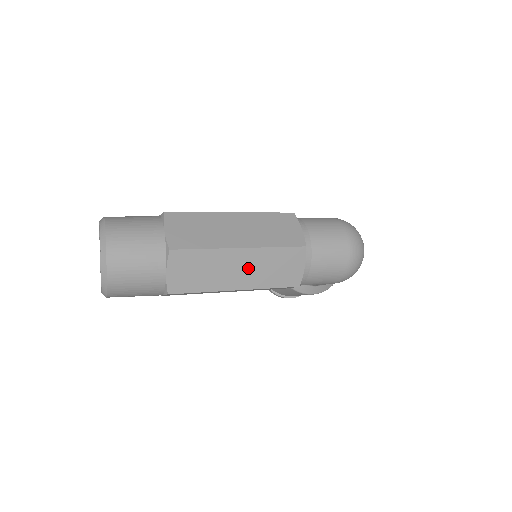
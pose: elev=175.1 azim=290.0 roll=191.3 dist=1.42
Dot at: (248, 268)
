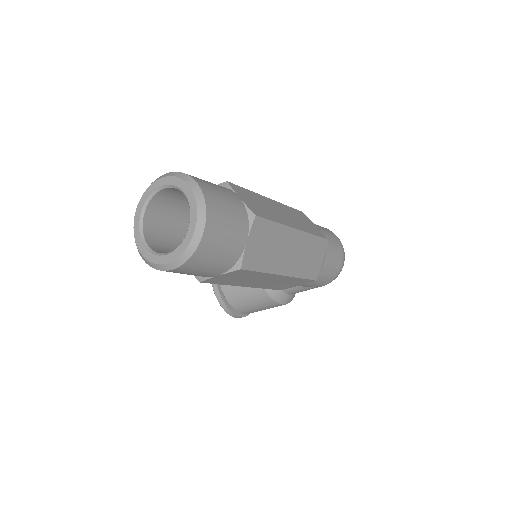
Dot at: (295, 252)
